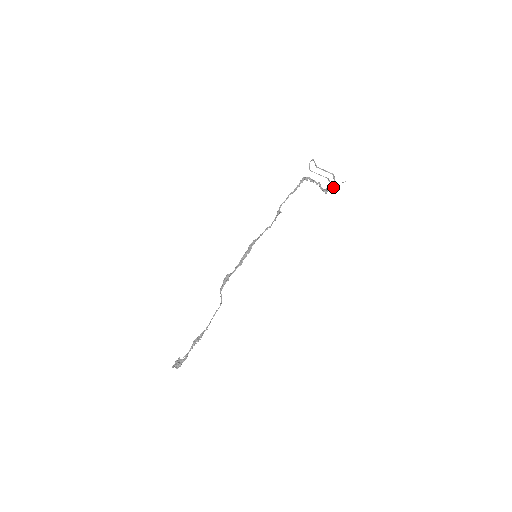
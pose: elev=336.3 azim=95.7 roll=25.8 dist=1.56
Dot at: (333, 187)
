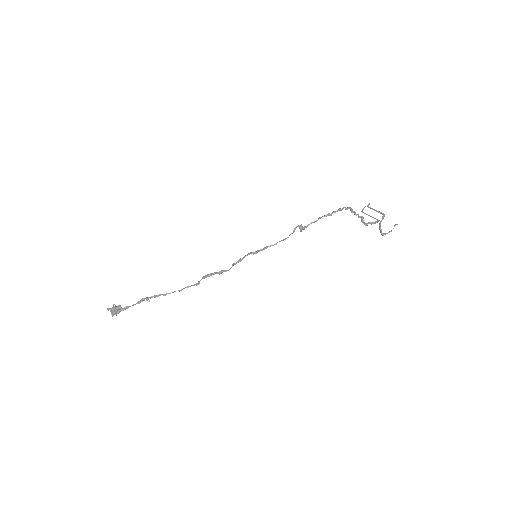
Dot at: (379, 225)
